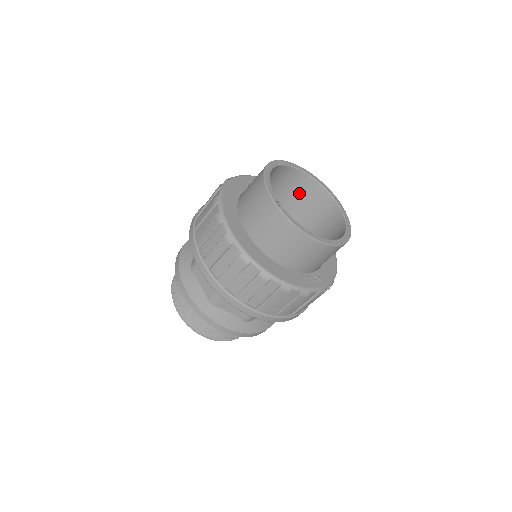
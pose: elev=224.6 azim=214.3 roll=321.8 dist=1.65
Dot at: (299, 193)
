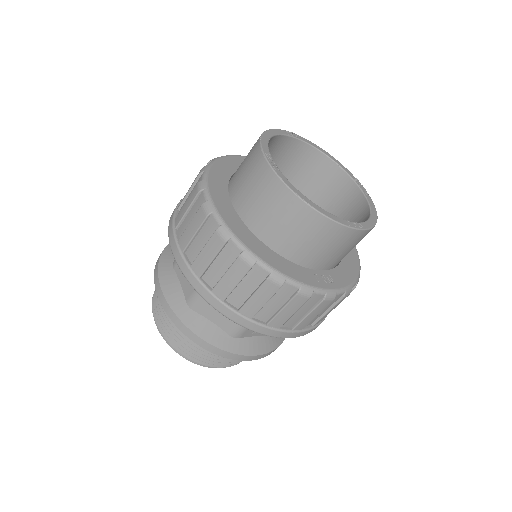
Dot at: (316, 181)
